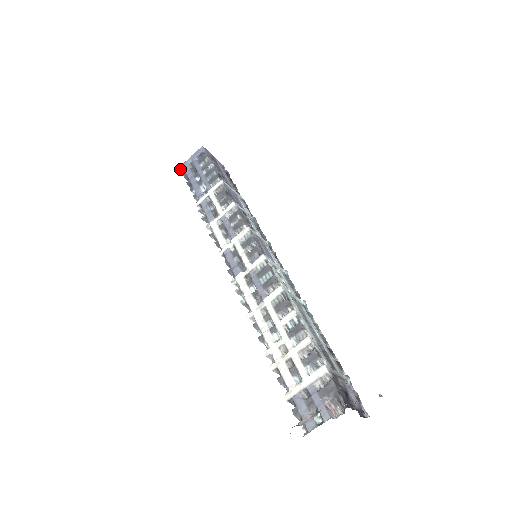
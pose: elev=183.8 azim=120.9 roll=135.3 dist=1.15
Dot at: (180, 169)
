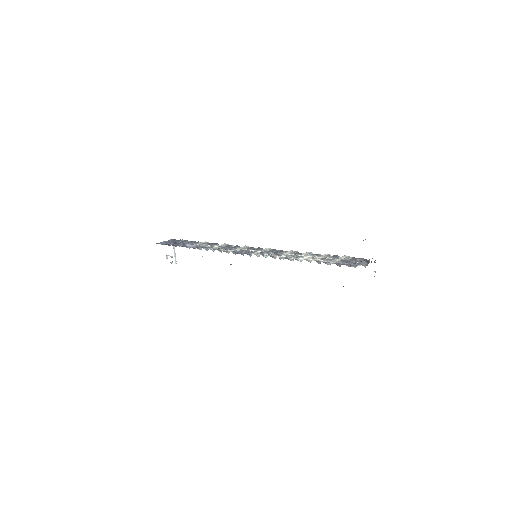
Dot at: (158, 243)
